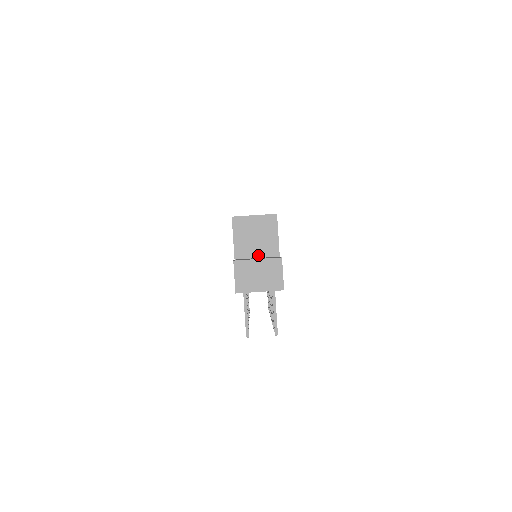
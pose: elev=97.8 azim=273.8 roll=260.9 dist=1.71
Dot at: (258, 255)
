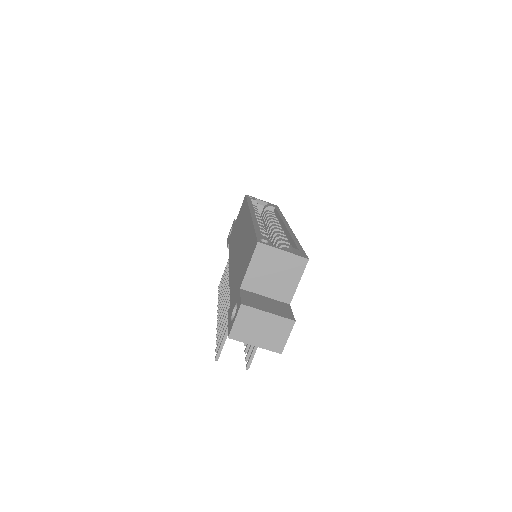
Dot at: (268, 294)
